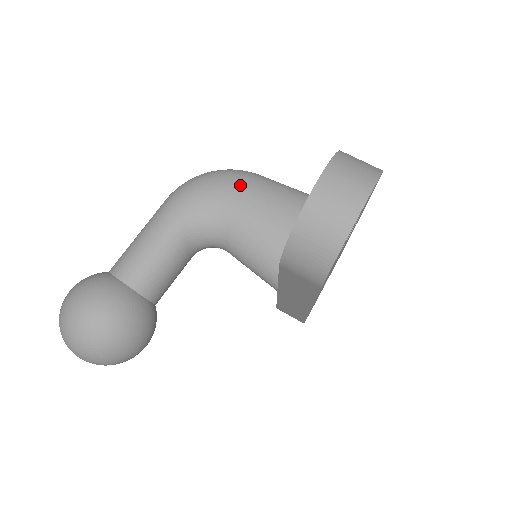
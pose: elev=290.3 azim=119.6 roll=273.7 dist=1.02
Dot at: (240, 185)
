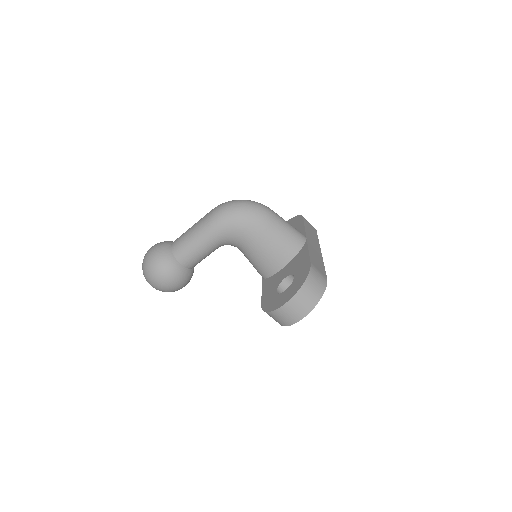
Dot at: (257, 228)
